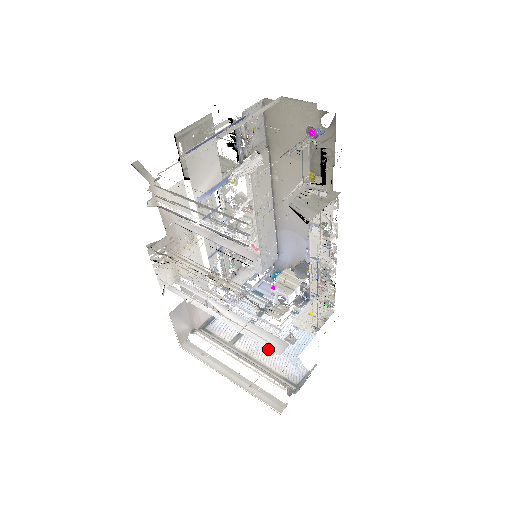
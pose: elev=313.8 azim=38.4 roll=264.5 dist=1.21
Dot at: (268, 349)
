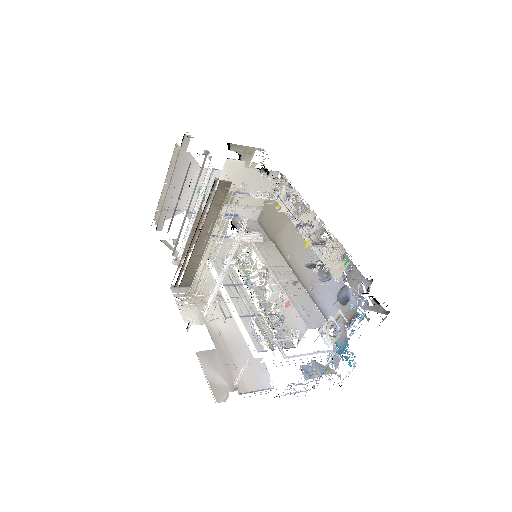
Dot at: occluded
